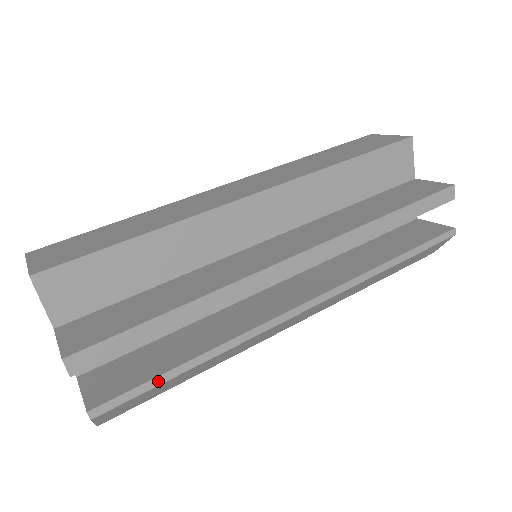
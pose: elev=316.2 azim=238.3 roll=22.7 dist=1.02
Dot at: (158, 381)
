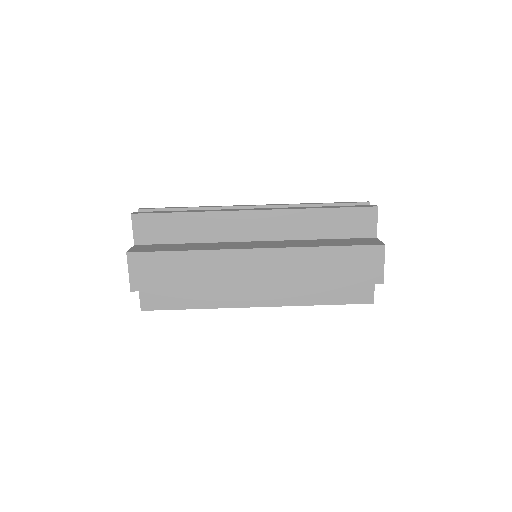
Dot at: occluded
